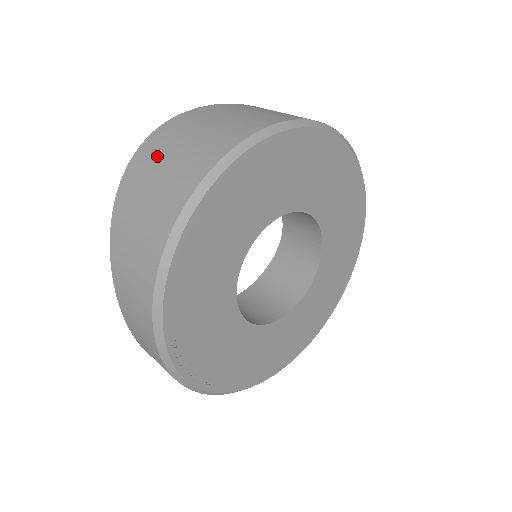
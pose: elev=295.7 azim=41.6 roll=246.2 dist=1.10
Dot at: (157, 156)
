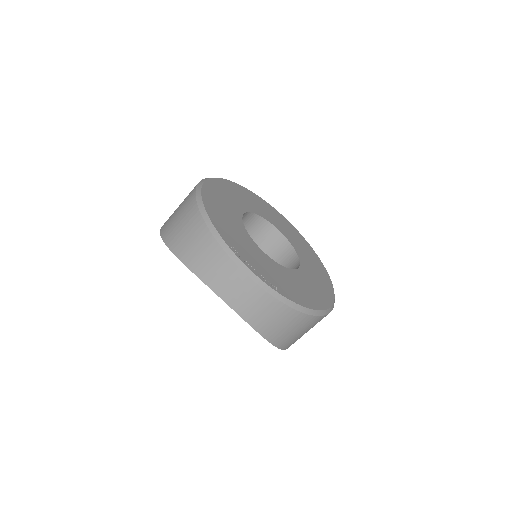
Dot at: (172, 214)
